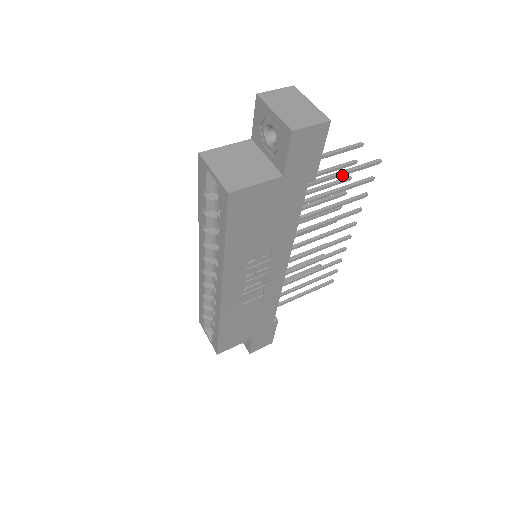
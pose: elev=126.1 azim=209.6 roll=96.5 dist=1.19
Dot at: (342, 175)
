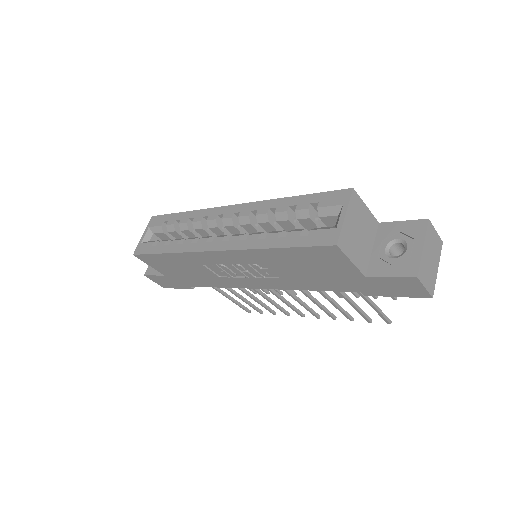
Dot at: (370, 304)
